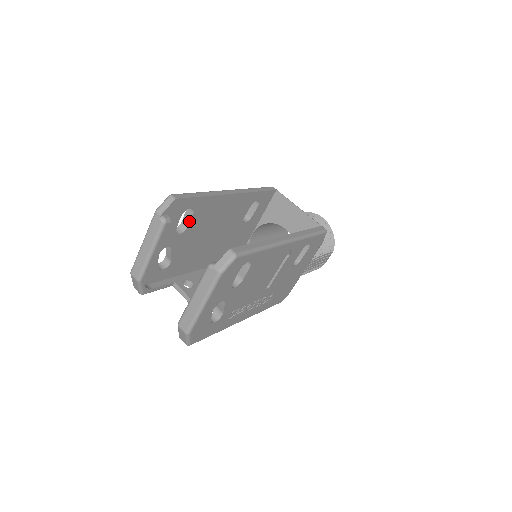
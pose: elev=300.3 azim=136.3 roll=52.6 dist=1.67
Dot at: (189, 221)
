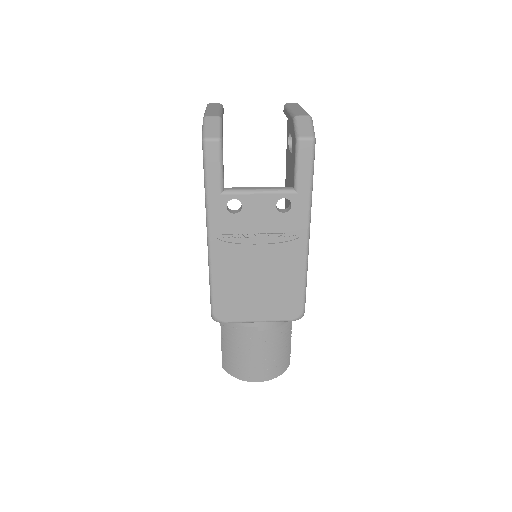
Dot at: occluded
